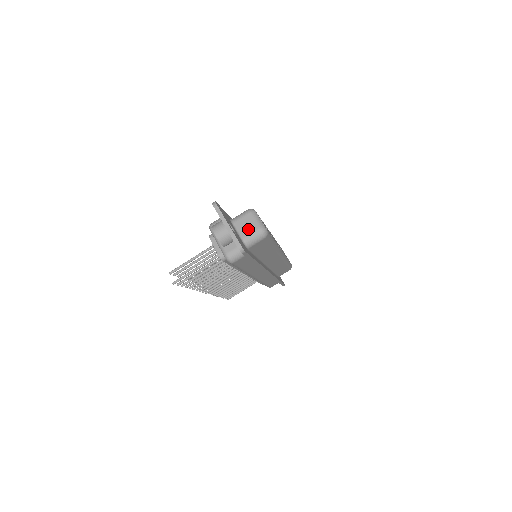
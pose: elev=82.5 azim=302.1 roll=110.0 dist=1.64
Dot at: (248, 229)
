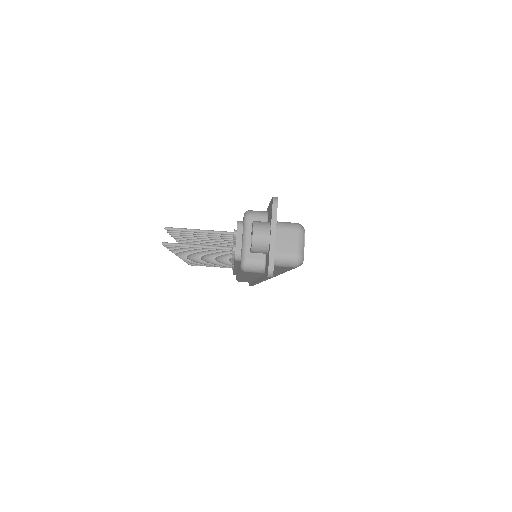
Dot at: (285, 247)
